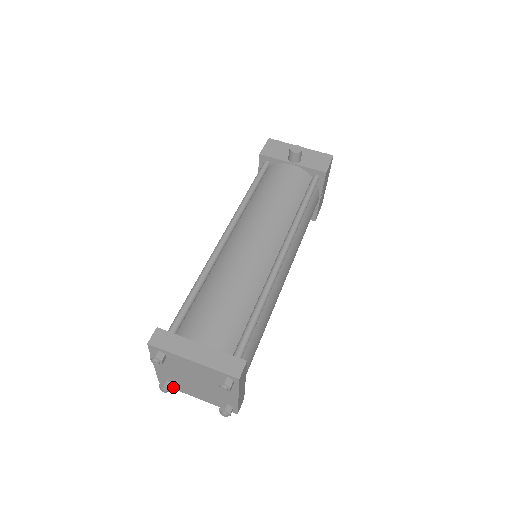
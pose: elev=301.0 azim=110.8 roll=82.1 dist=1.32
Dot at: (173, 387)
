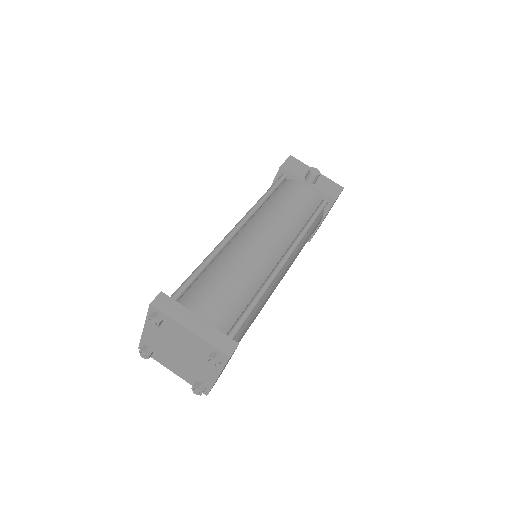
Dot at: (151, 355)
